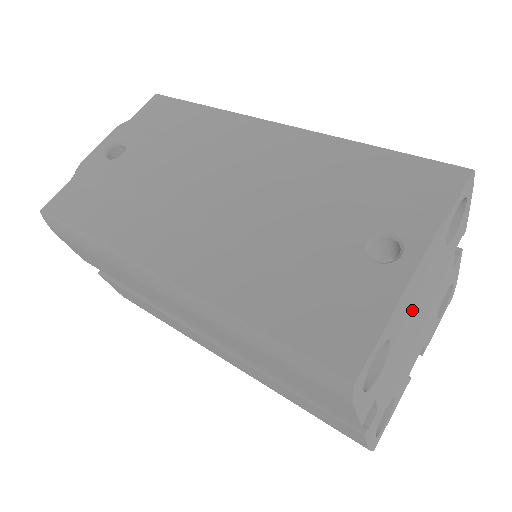
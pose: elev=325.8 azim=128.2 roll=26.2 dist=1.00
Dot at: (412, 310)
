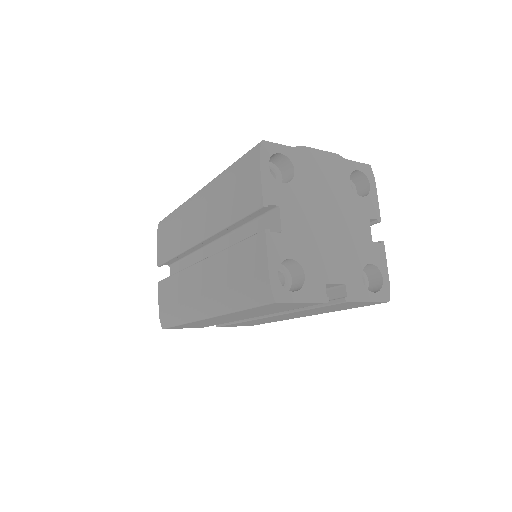
Dot at: (317, 185)
